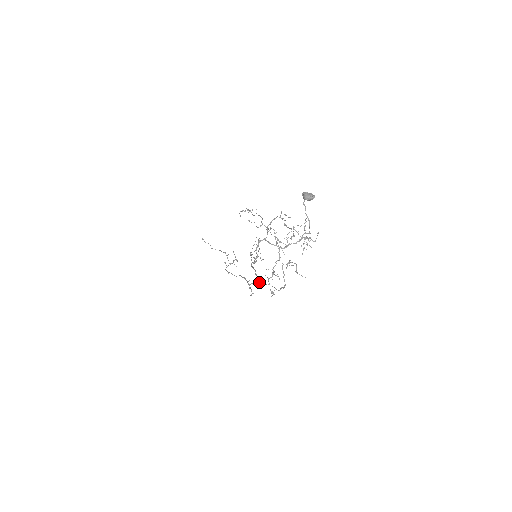
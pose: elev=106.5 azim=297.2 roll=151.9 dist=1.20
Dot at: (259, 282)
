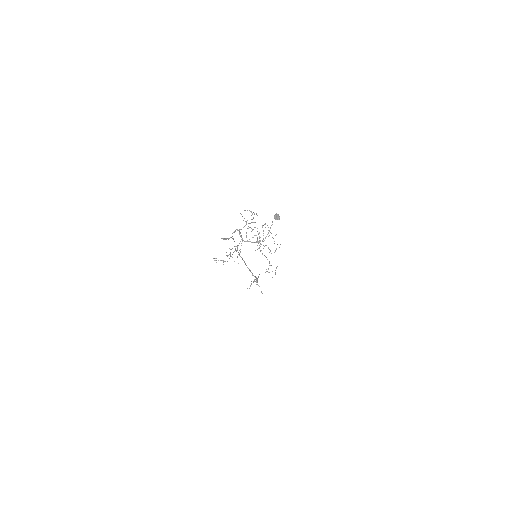
Dot at: (257, 282)
